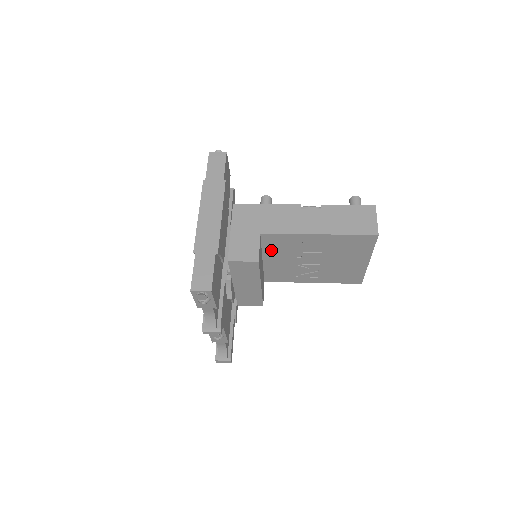
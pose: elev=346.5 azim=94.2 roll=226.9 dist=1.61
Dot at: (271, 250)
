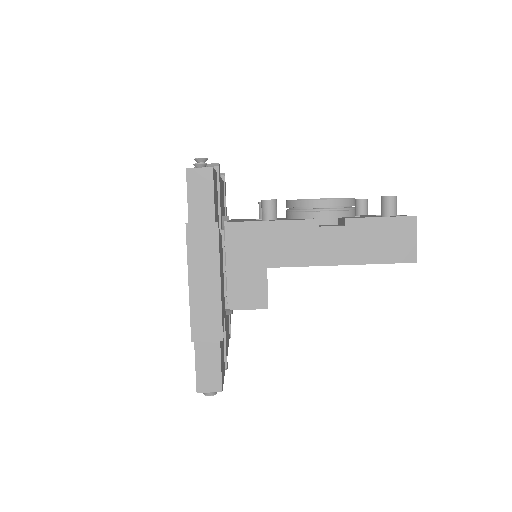
Dot at: occluded
